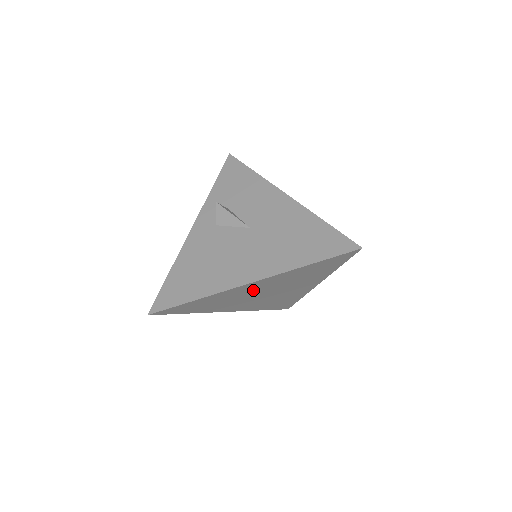
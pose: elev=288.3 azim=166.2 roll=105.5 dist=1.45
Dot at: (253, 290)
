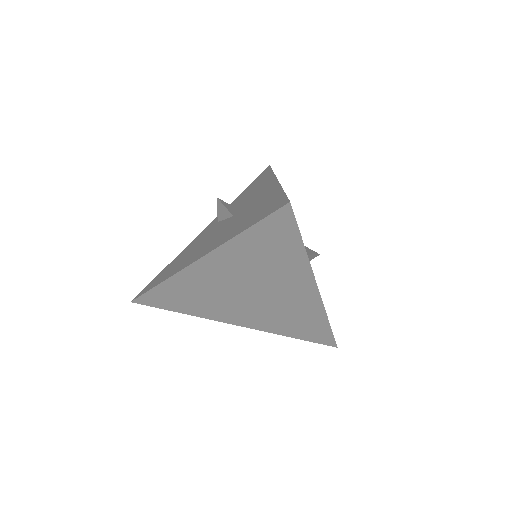
Dot at: (220, 280)
